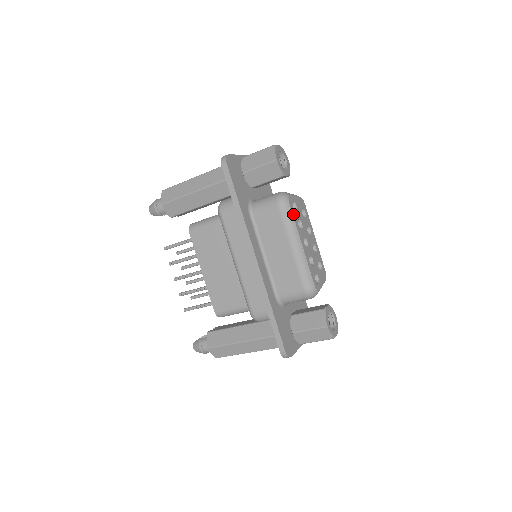
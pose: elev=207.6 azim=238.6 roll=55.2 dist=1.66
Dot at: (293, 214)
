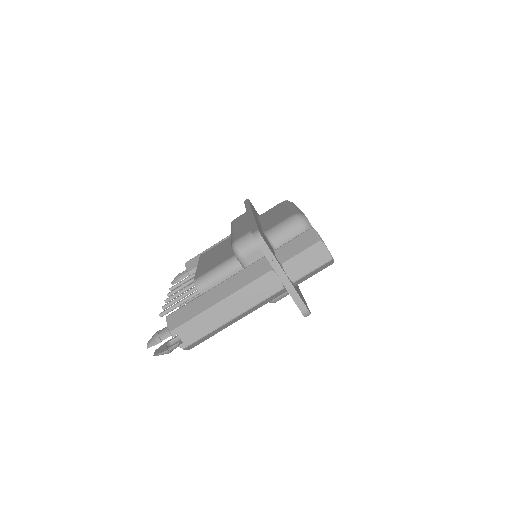
Dot at: occluded
